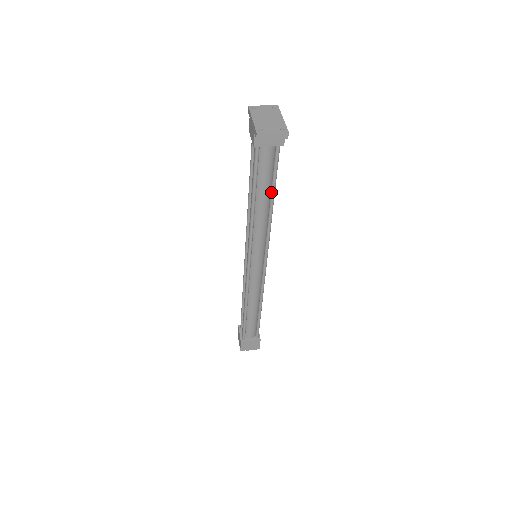
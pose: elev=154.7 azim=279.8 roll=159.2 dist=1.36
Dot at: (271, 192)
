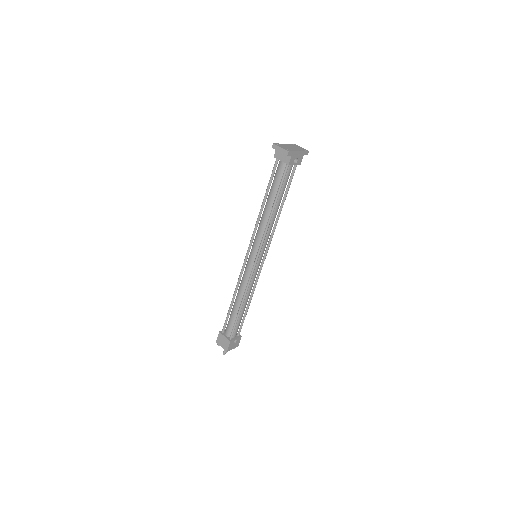
Dot at: (275, 199)
